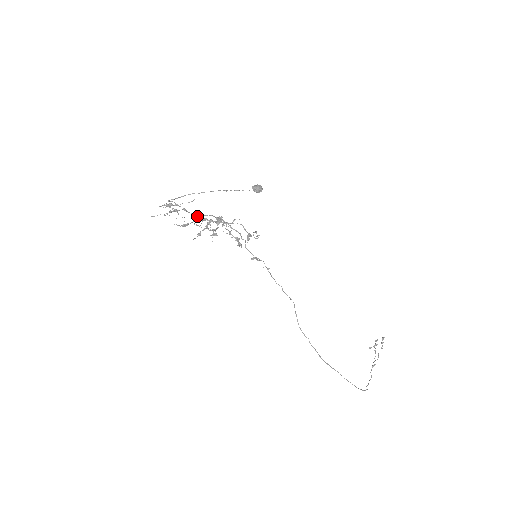
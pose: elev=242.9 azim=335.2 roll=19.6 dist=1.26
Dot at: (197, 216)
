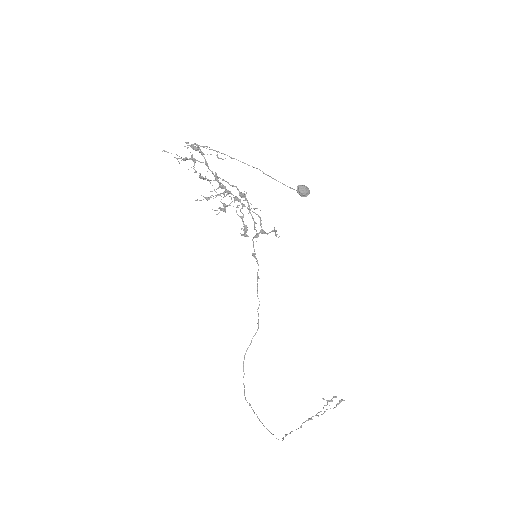
Dot at: (216, 179)
